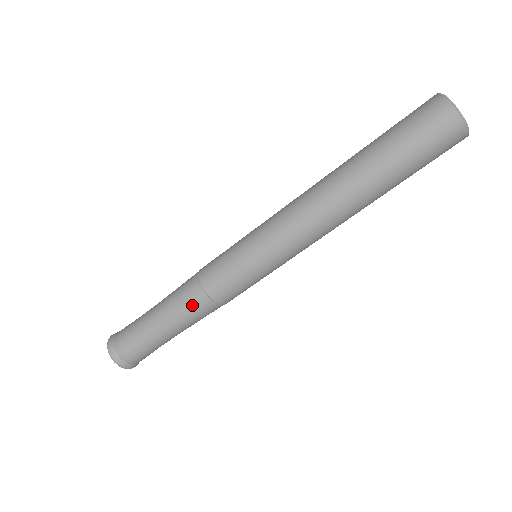
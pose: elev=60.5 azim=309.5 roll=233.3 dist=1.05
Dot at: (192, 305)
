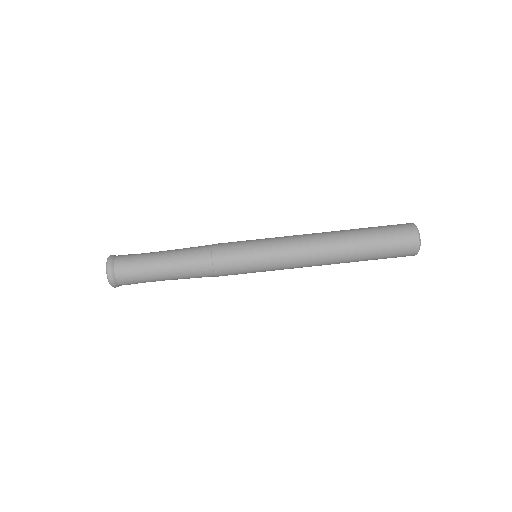
Dot at: (196, 249)
